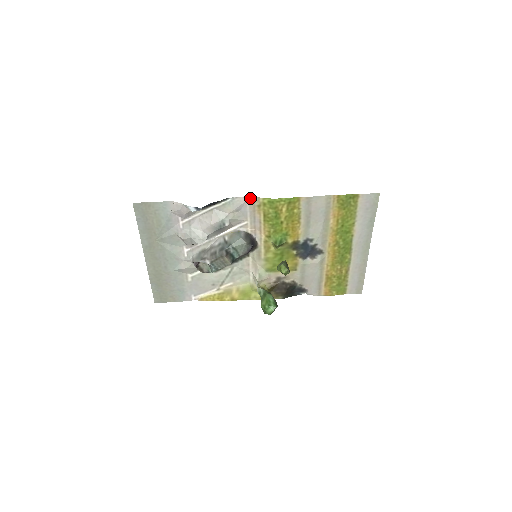
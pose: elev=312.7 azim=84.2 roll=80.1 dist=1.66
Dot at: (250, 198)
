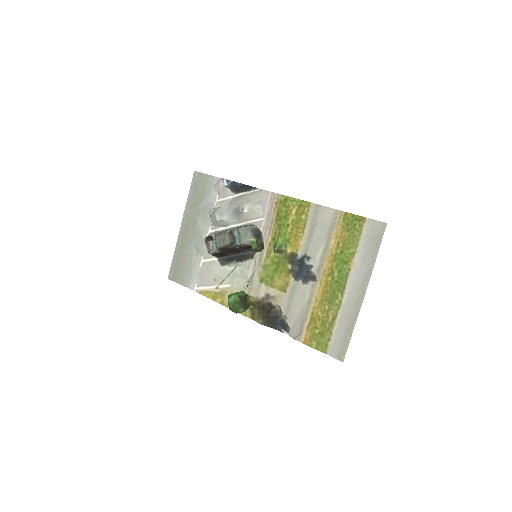
Dot at: (273, 193)
